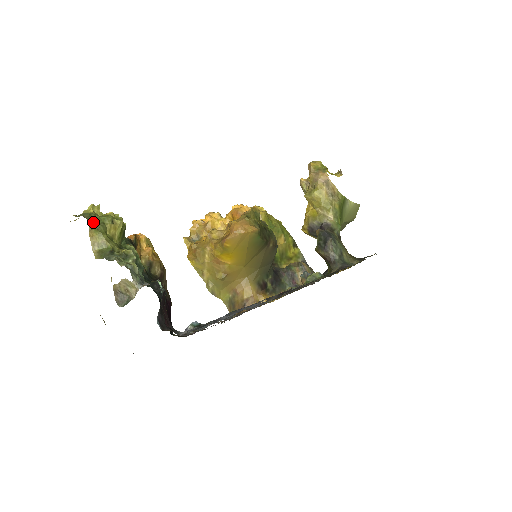
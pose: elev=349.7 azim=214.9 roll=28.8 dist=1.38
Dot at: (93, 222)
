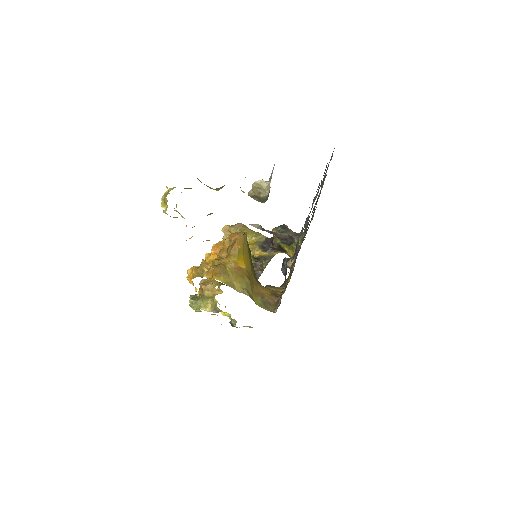
Dot at: occluded
